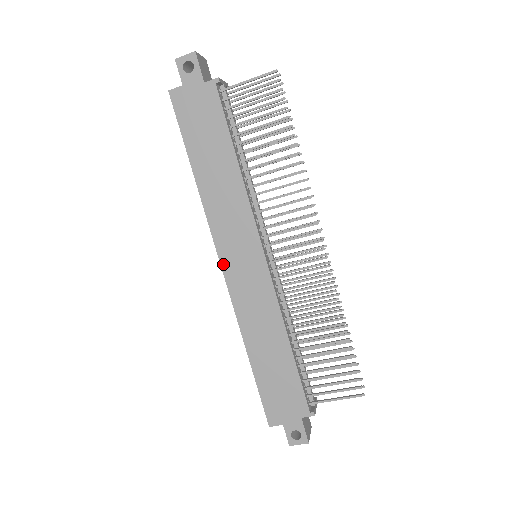
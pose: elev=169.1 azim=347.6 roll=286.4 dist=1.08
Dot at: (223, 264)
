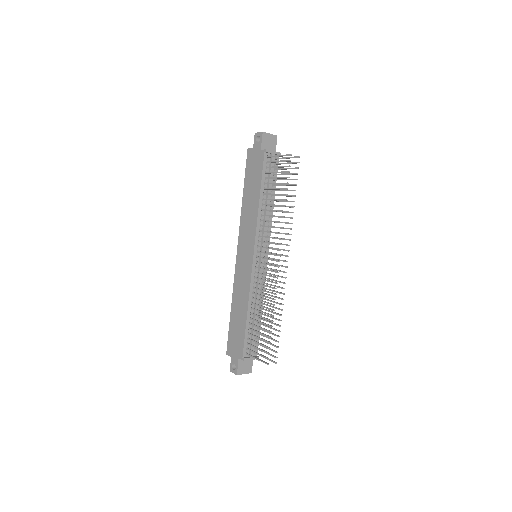
Dot at: (238, 252)
